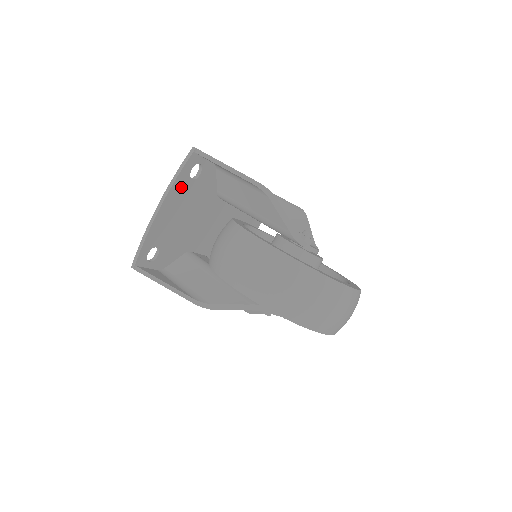
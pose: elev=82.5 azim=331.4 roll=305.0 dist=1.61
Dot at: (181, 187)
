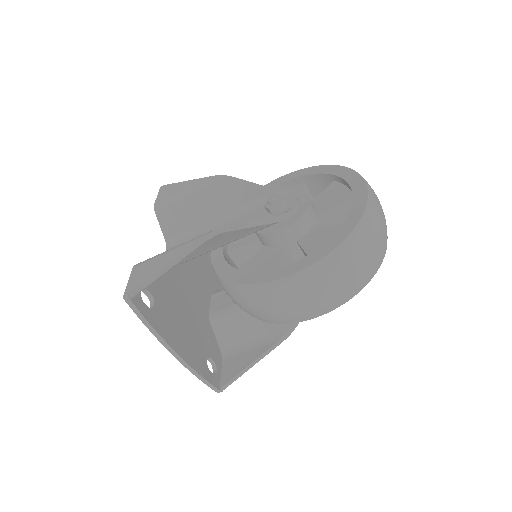
Dot at: (161, 323)
